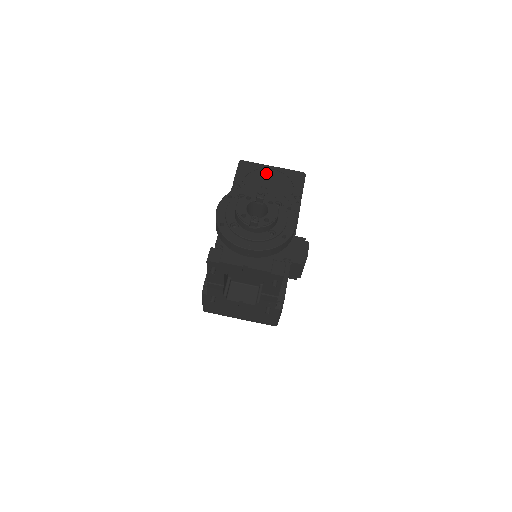
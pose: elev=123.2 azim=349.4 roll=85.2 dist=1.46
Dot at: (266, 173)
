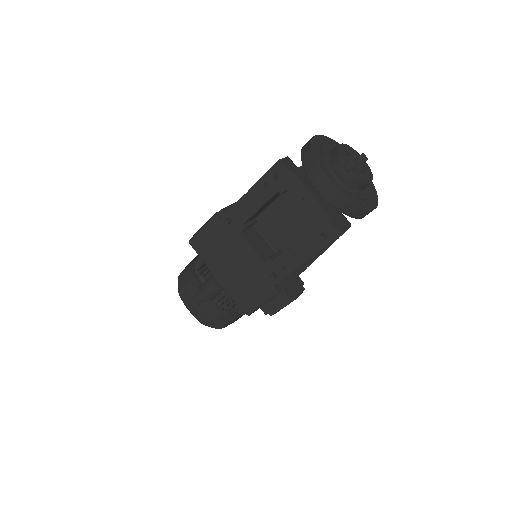
Dot at: occluded
